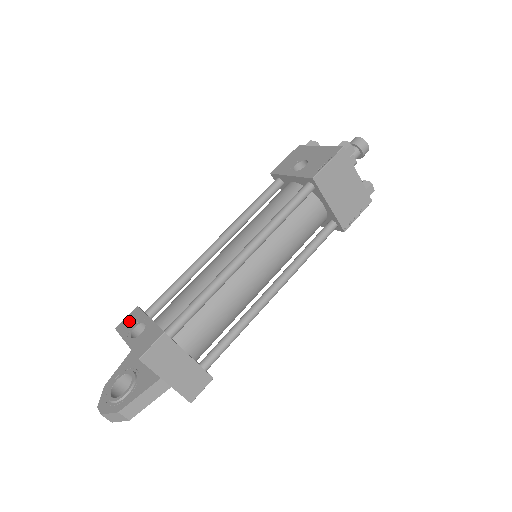
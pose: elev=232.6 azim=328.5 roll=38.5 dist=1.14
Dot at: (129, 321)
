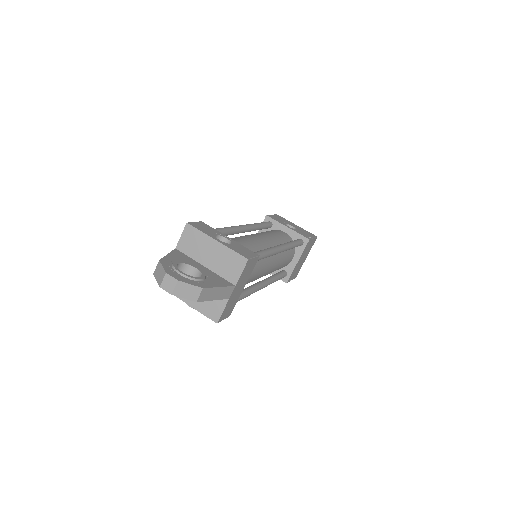
Dot at: (203, 227)
